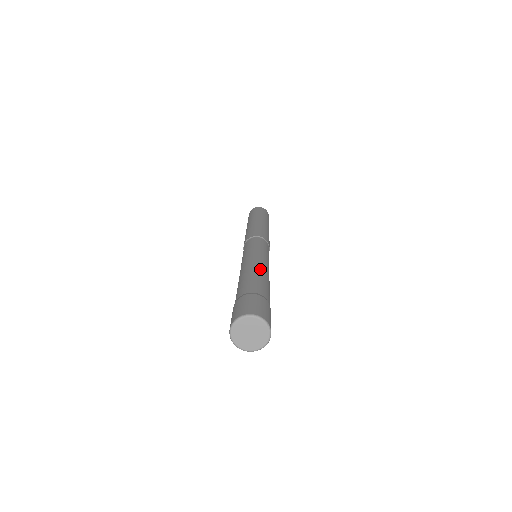
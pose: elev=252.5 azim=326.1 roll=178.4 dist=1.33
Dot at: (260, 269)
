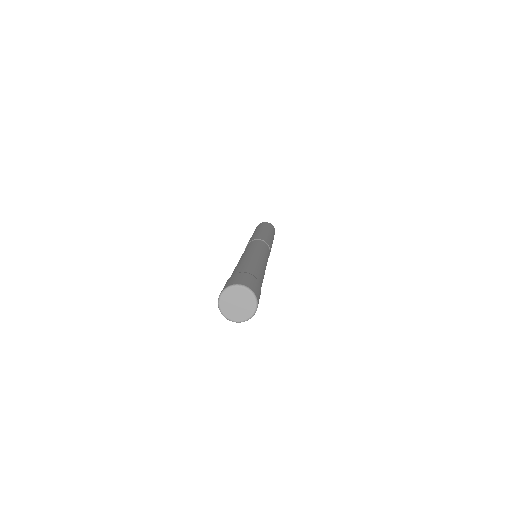
Dot at: (253, 258)
